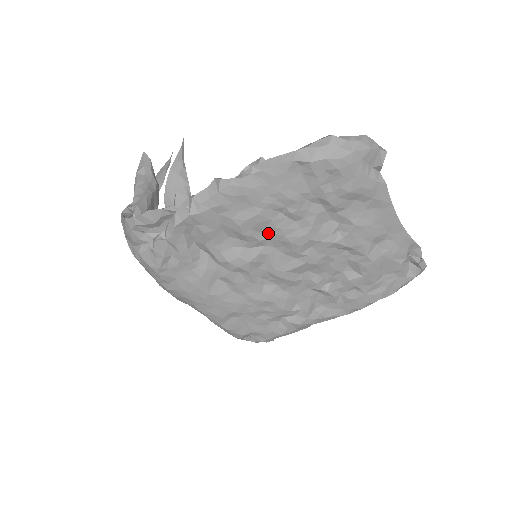
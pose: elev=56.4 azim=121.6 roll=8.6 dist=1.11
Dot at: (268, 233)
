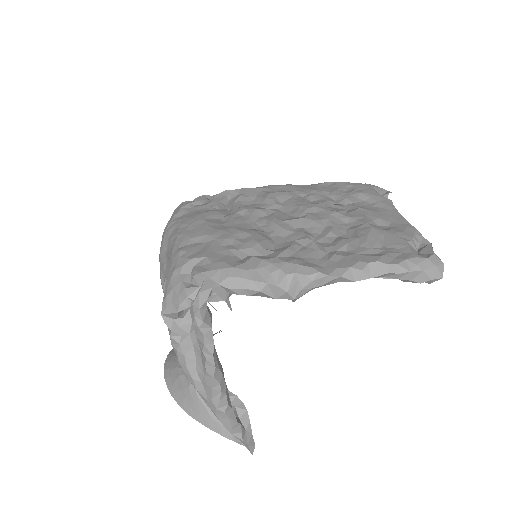
Dot at: (286, 203)
